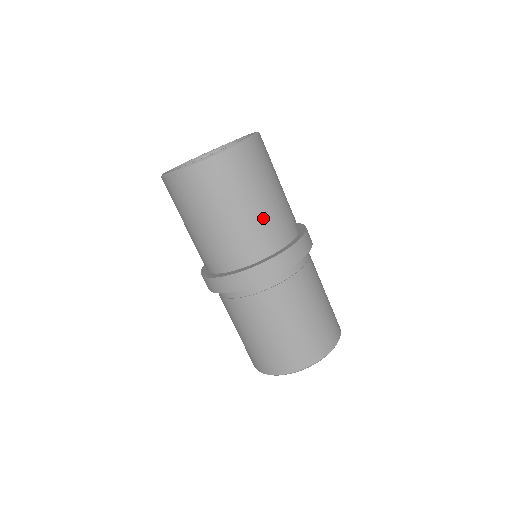
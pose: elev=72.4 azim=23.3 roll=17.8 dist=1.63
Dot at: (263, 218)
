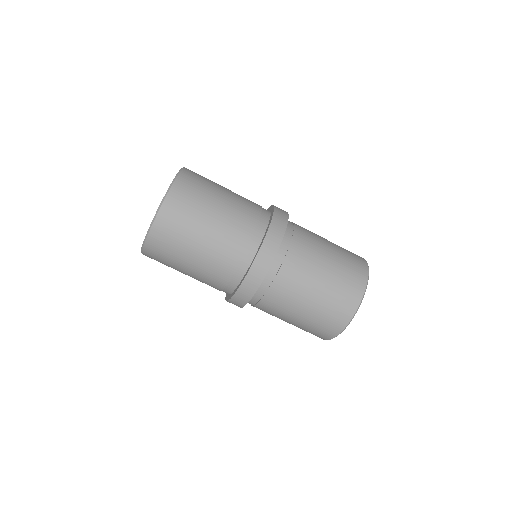
Dot at: (215, 257)
